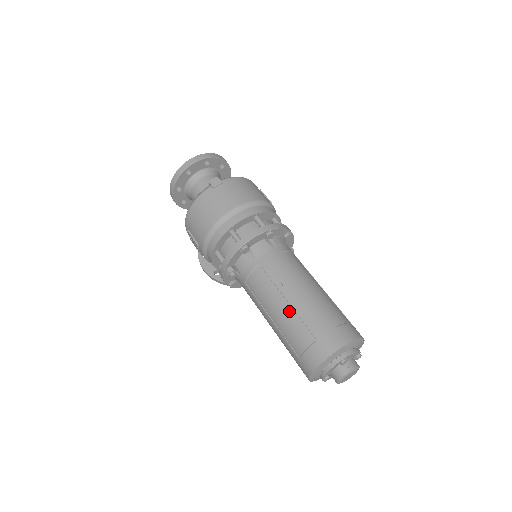
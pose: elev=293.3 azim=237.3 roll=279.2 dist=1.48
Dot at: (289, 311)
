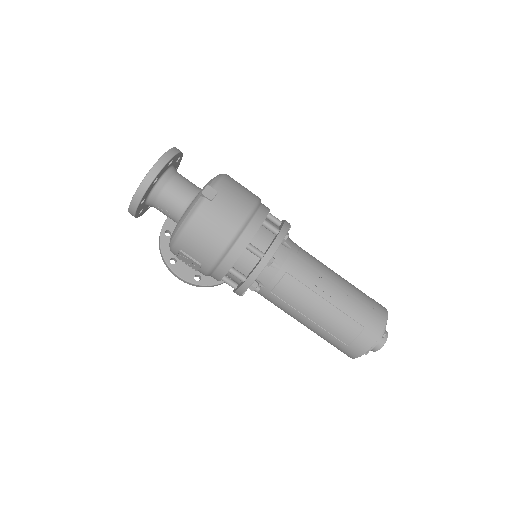
Dot at: (331, 309)
